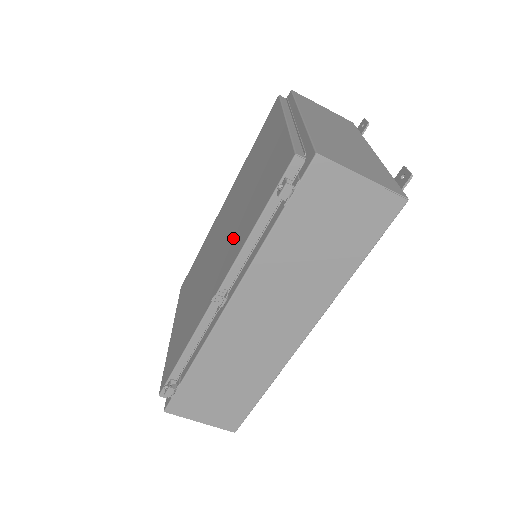
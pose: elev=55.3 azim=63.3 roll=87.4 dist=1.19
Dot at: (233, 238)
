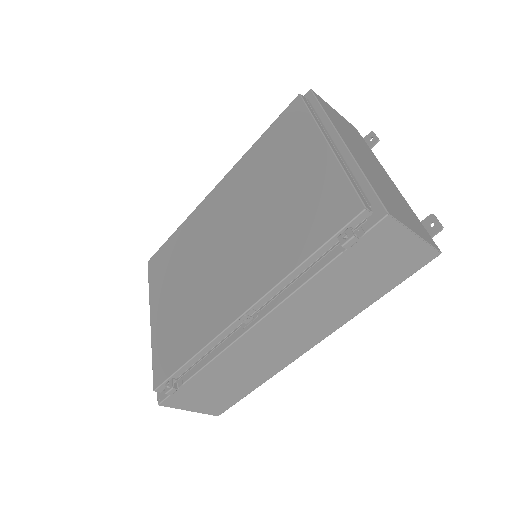
Dot at: (259, 254)
